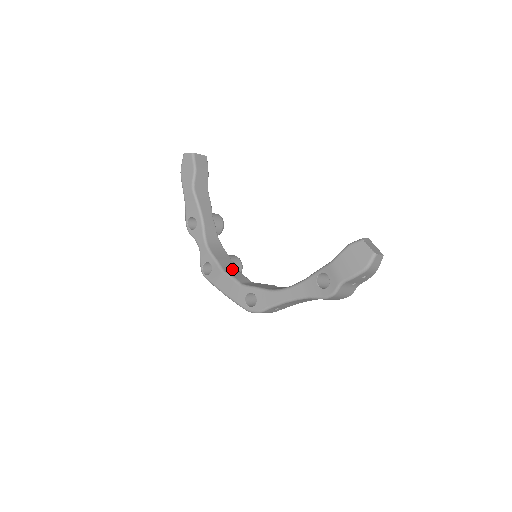
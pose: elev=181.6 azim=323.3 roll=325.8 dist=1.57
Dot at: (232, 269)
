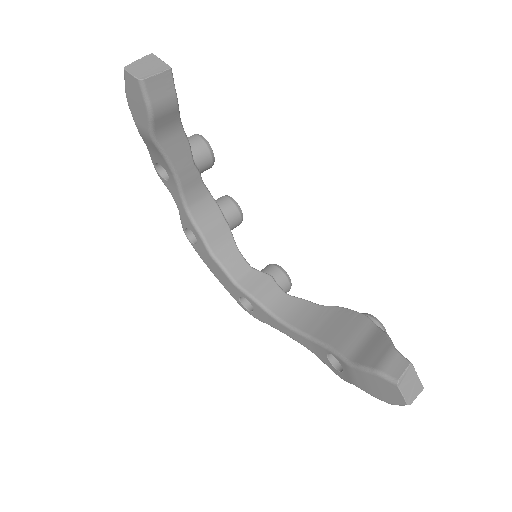
Dot at: (225, 244)
